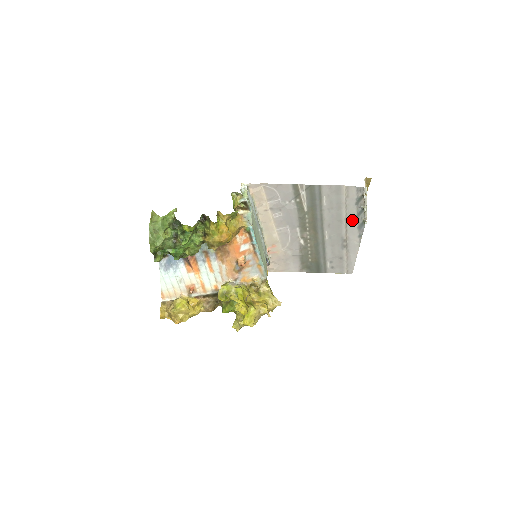
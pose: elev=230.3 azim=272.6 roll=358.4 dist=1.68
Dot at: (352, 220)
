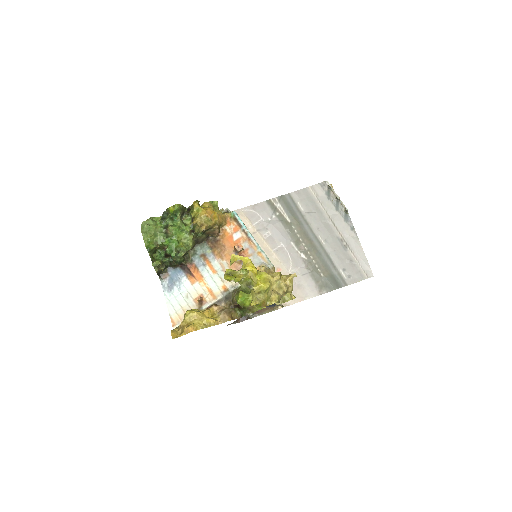
Dot at: (335, 216)
